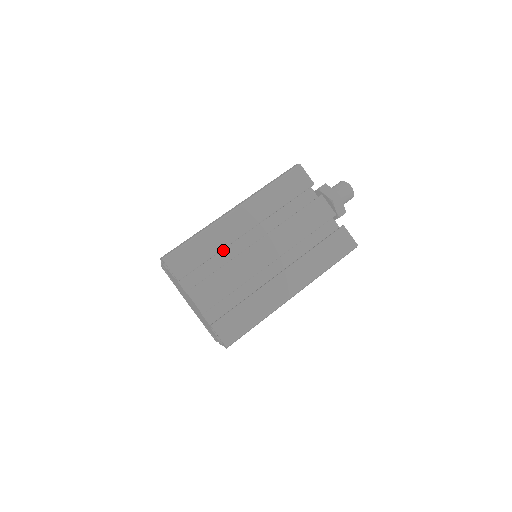
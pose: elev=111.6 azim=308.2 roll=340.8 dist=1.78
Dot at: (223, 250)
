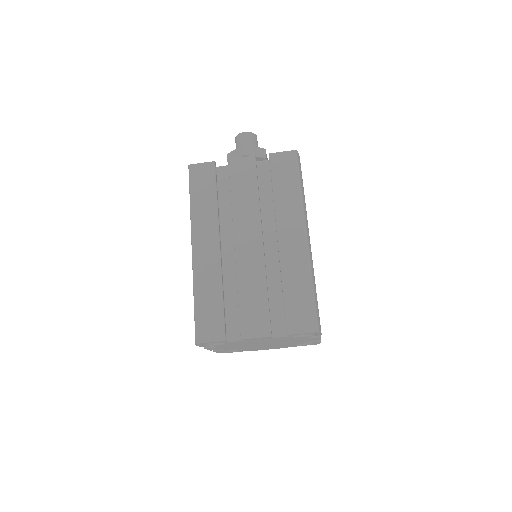
Dot at: (225, 282)
